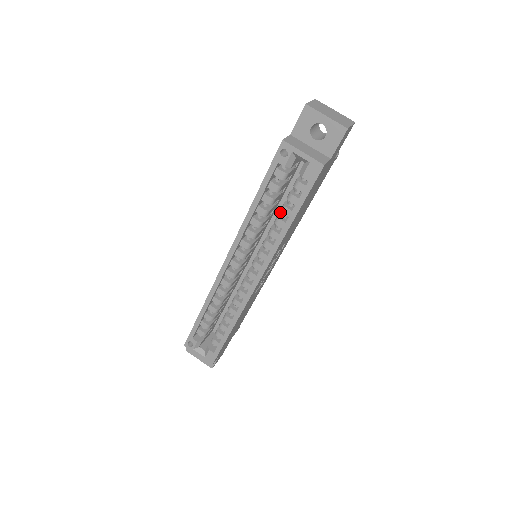
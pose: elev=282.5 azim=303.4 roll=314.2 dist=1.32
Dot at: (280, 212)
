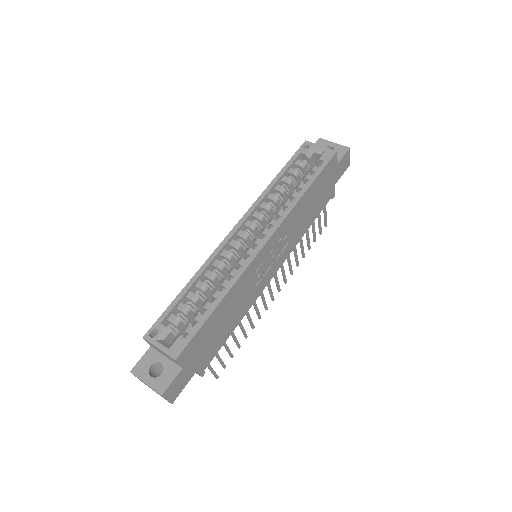
Dot at: occluded
